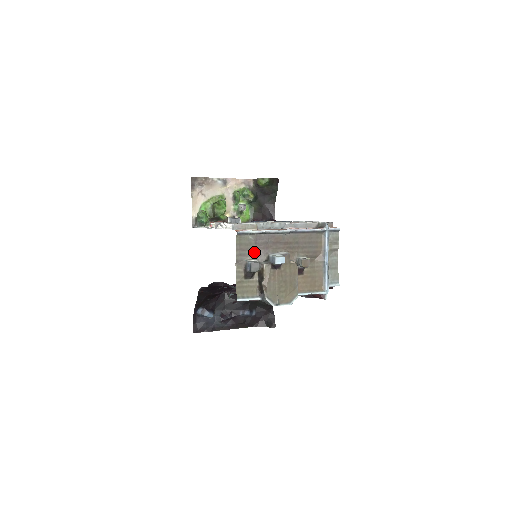
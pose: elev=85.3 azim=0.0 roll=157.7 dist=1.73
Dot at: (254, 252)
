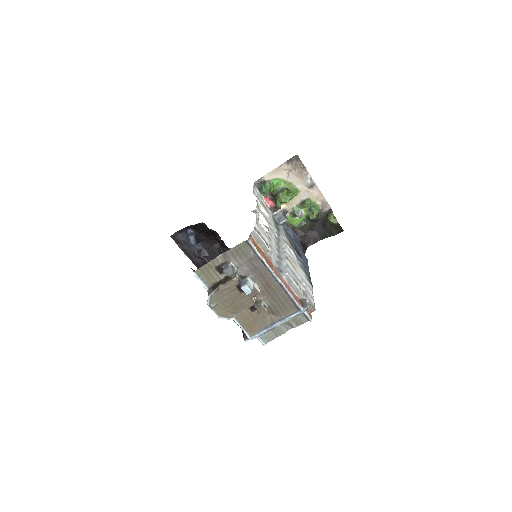
Dot at: (242, 263)
